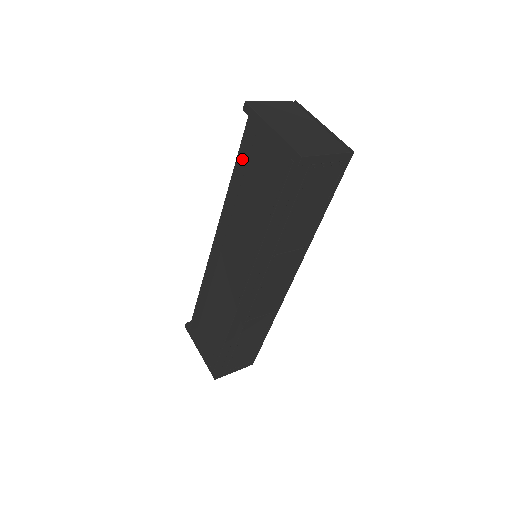
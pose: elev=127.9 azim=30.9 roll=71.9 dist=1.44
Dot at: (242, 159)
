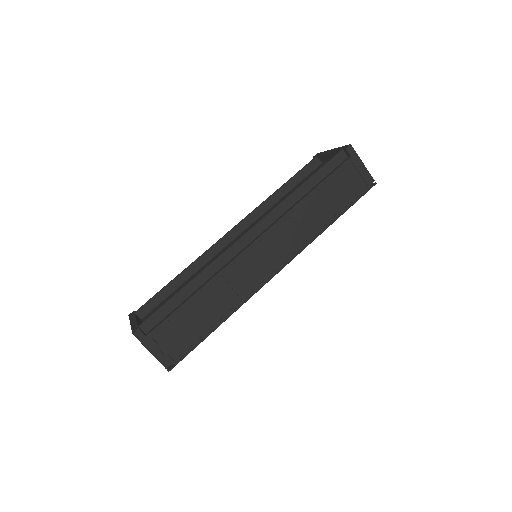
Dot at: (296, 179)
